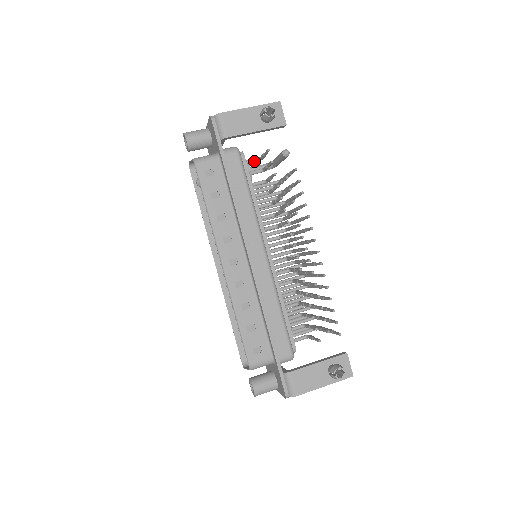
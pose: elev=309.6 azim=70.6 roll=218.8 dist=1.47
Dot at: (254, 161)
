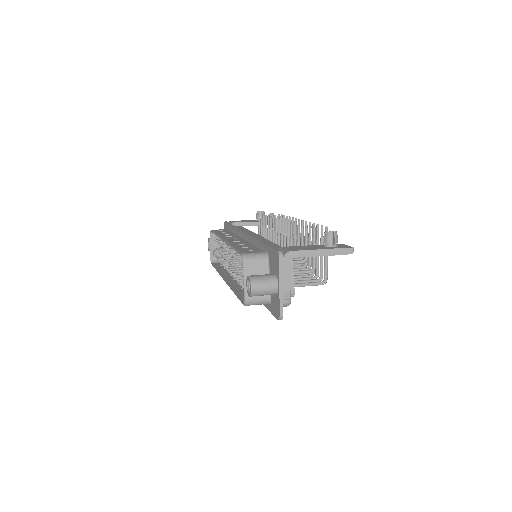
Dot at: occluded
